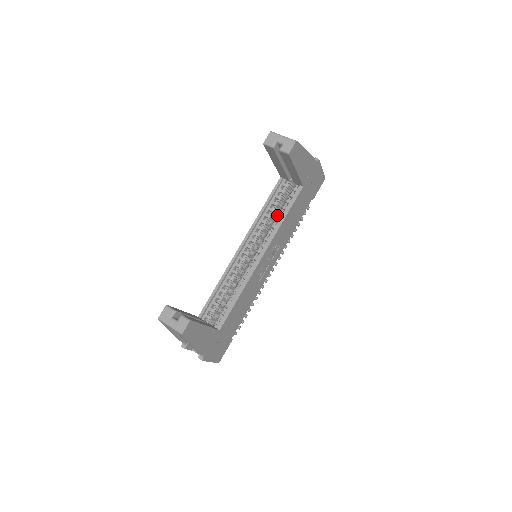
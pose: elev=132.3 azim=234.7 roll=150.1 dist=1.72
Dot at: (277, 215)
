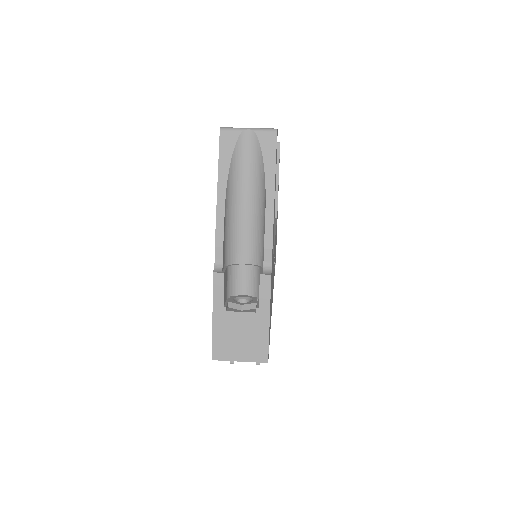
Dot at: occluded
